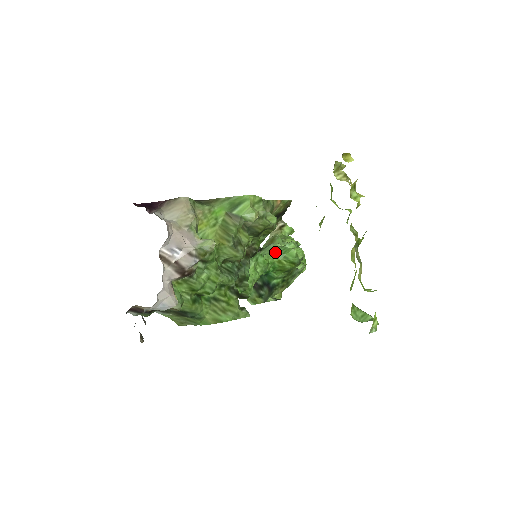
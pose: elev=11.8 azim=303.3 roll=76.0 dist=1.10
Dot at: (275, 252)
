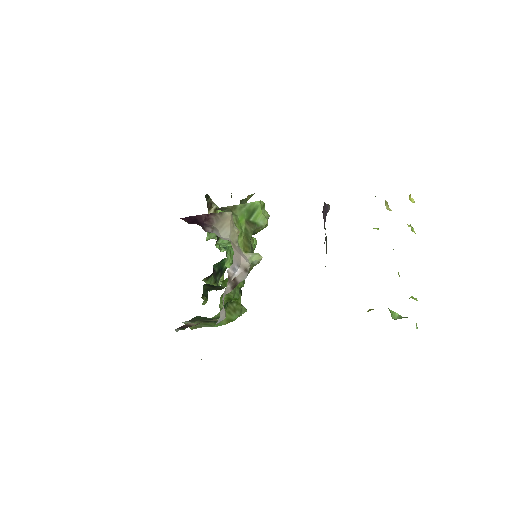
Dot at: occluded
